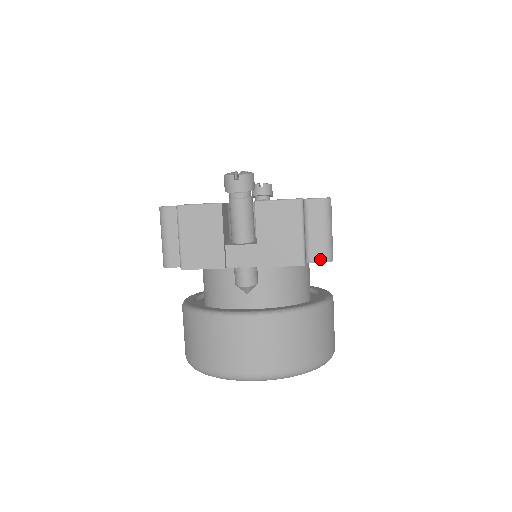
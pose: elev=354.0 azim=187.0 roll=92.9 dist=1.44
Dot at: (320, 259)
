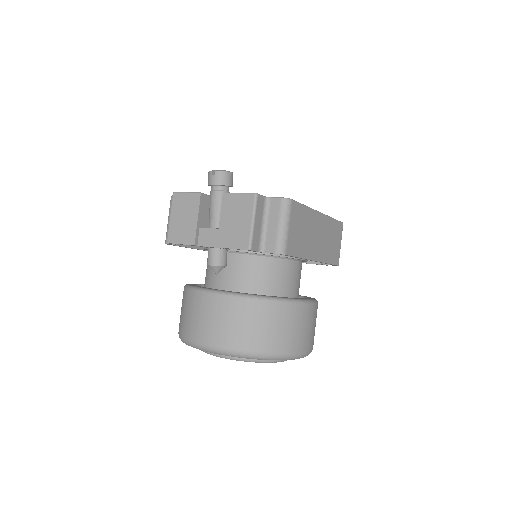
Dot at: (272, 250)
